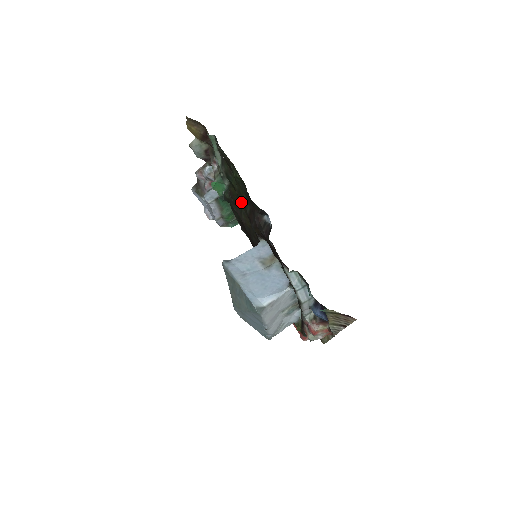
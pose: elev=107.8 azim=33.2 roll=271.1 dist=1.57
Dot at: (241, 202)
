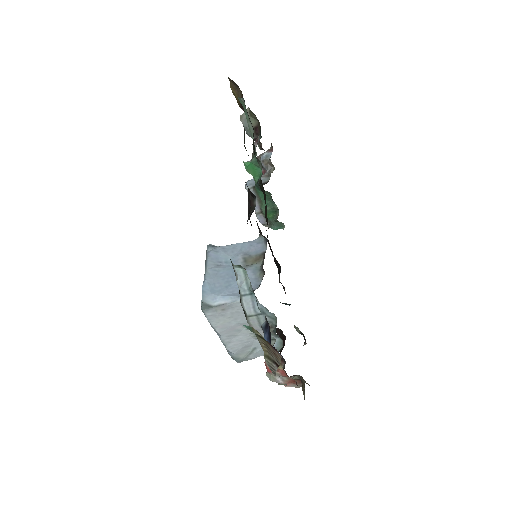
Dot at: occluded
